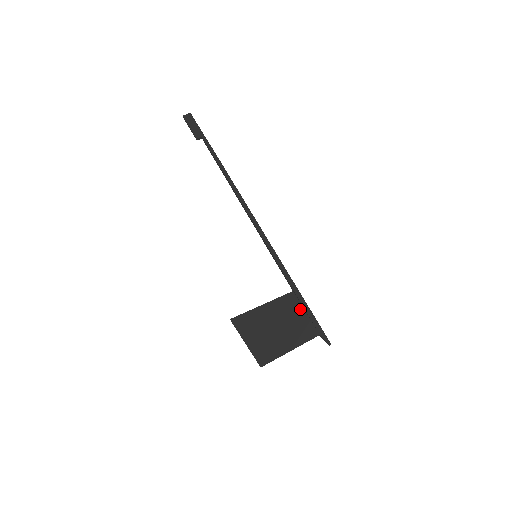
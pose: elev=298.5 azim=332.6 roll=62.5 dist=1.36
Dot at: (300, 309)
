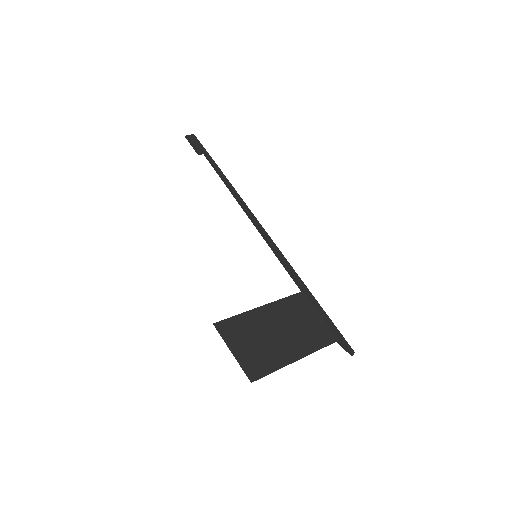
Dot at: (312, 310)
